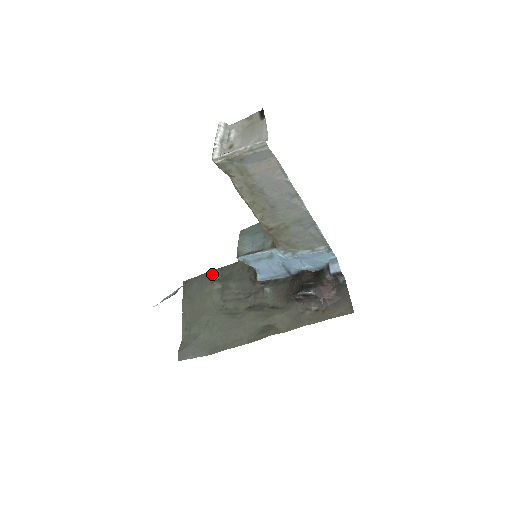
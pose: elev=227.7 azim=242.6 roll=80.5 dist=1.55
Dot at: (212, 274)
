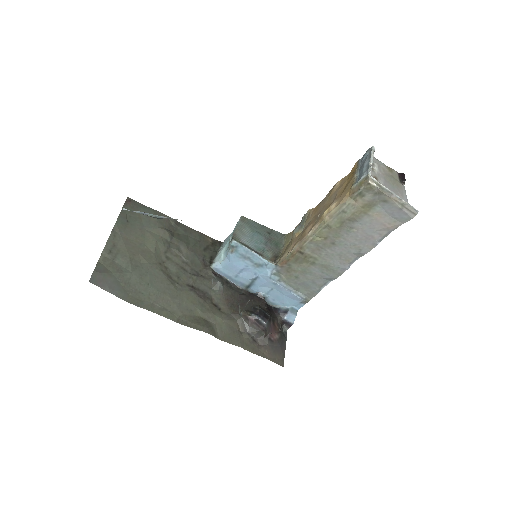
Dot at: (166, 219)
